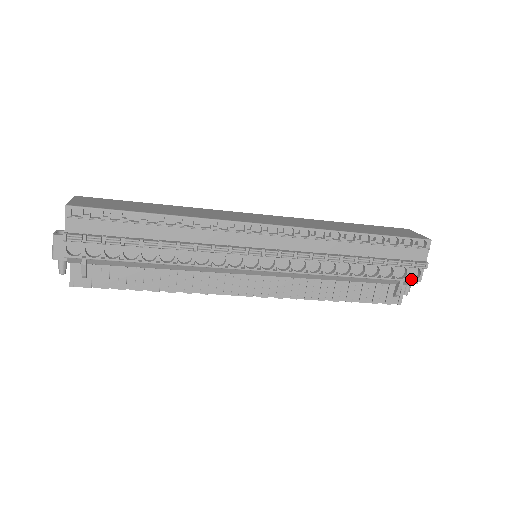
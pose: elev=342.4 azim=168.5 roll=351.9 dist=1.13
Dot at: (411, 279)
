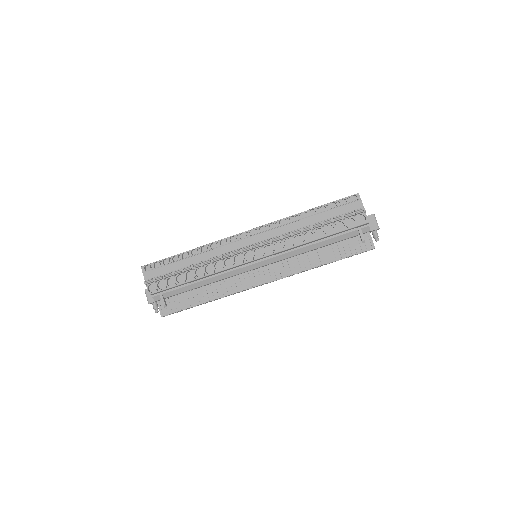
Dot at: (361, 224)
